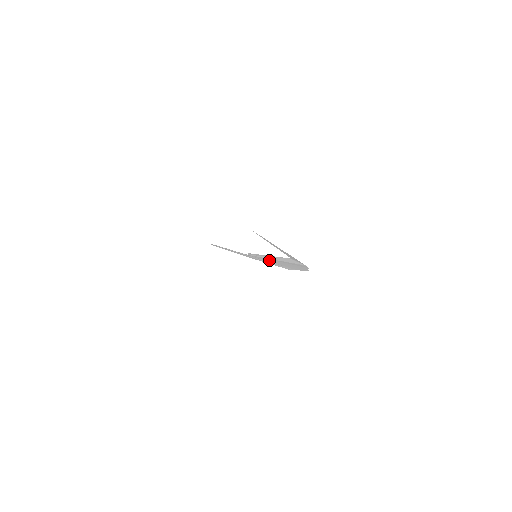
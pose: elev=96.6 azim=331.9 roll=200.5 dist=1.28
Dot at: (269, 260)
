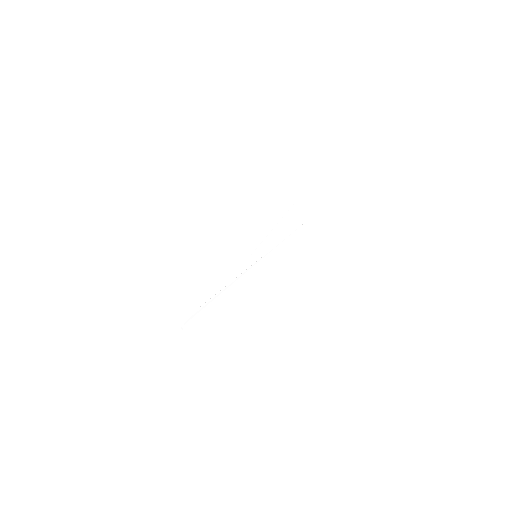
Dot at: (273, 242)
